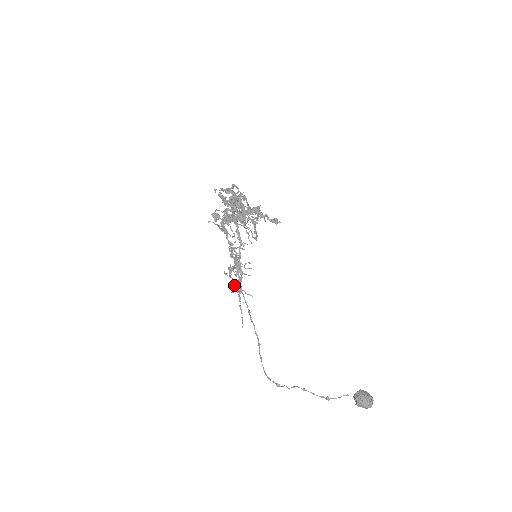
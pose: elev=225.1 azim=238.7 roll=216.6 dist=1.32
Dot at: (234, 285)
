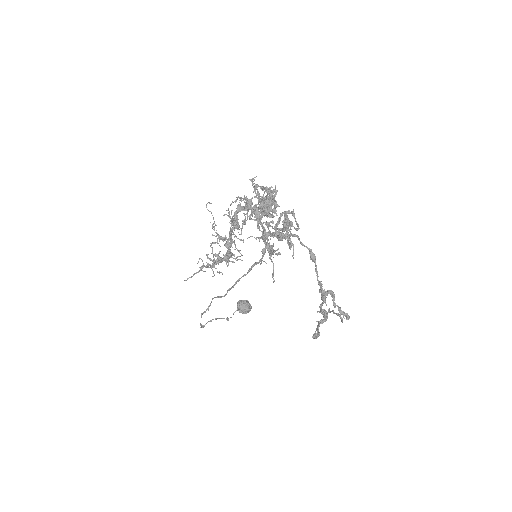
Dot at: occluded
